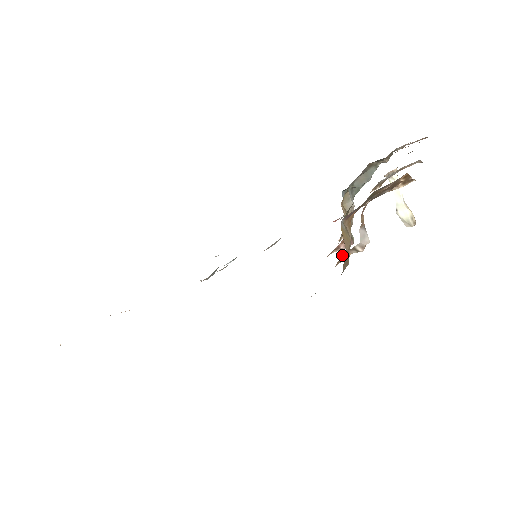
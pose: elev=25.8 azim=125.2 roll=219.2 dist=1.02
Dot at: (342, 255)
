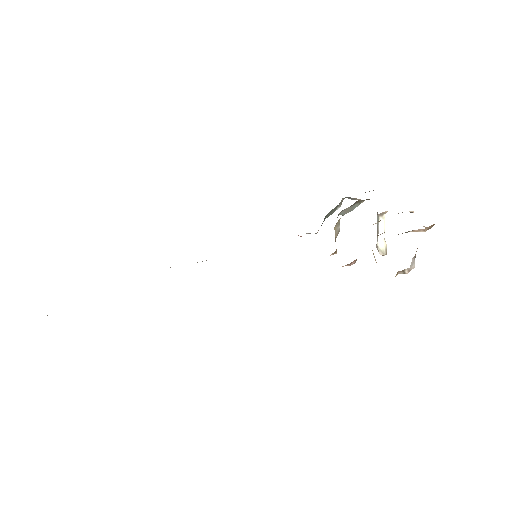
Dot at: occluded
